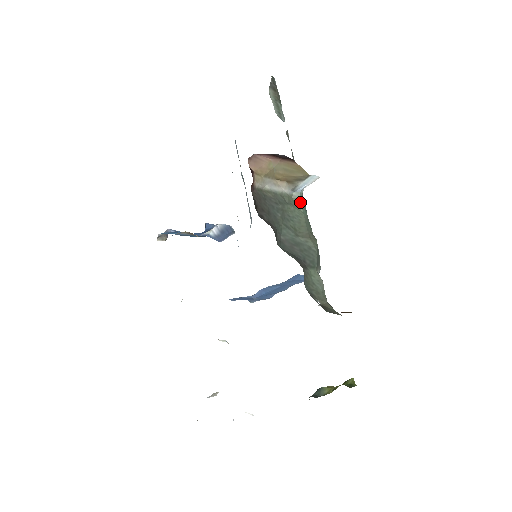
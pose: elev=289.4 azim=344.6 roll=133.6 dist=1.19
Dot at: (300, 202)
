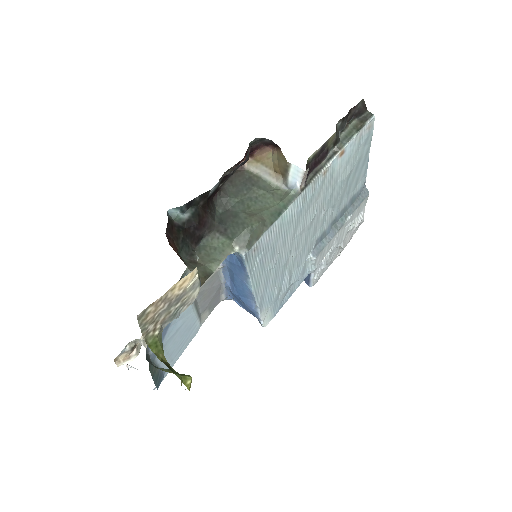
Dot at: (286, 197)
